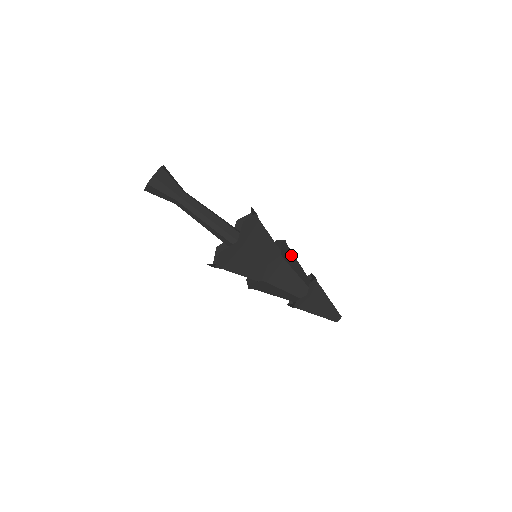
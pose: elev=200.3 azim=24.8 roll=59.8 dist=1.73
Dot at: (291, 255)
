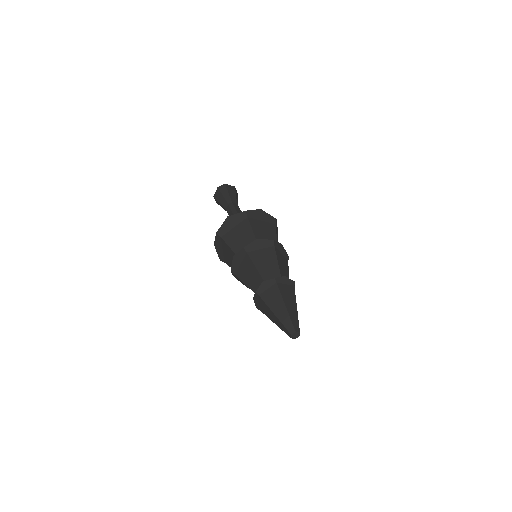
Dot at: (285, 263)
